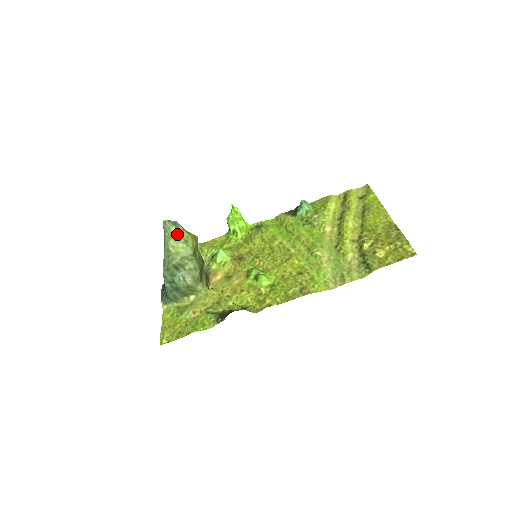
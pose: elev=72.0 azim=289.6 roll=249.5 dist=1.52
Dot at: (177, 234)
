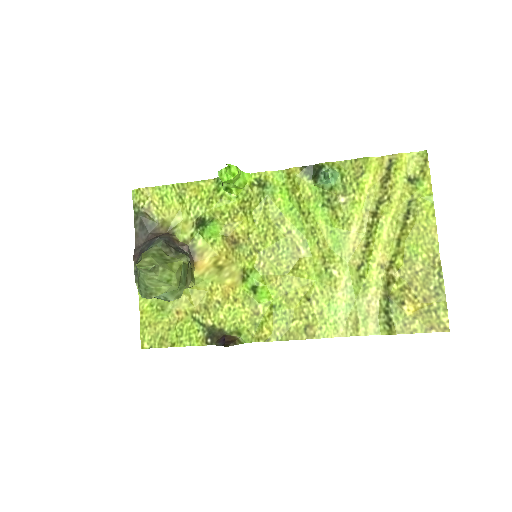
Dot at: (156, 277)
